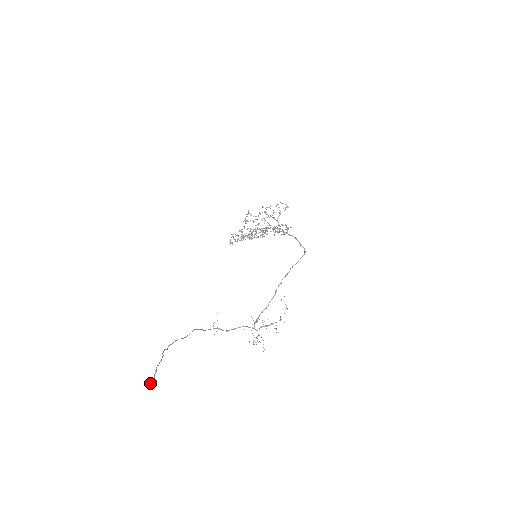
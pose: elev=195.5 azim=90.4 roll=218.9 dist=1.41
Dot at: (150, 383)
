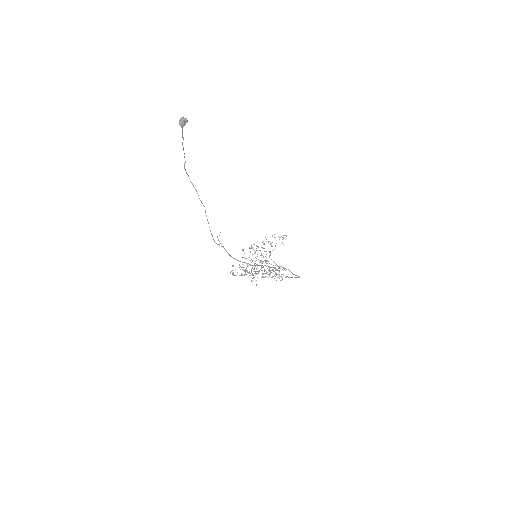
Dot at: (182, 119)
